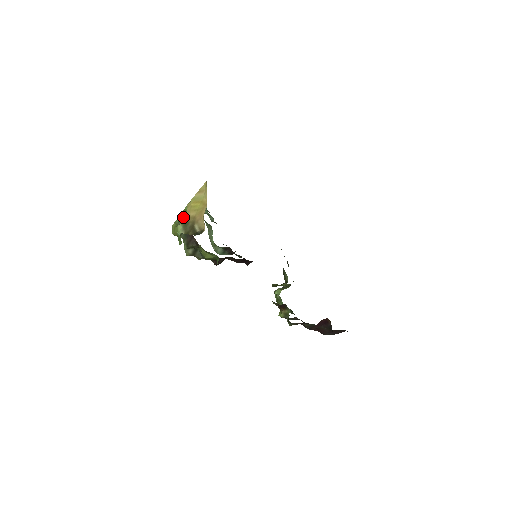
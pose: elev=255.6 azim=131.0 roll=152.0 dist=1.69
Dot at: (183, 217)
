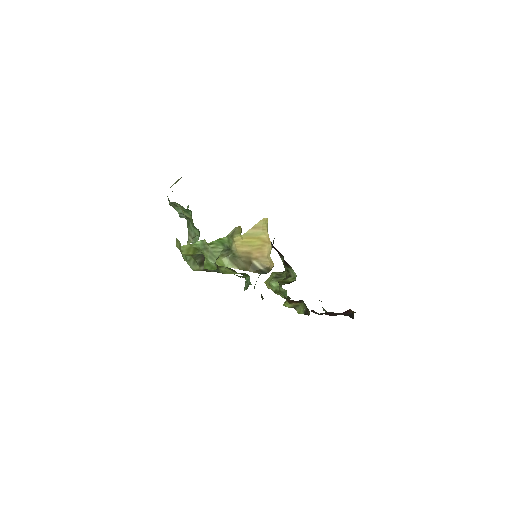
Dot at: (215, 245)
